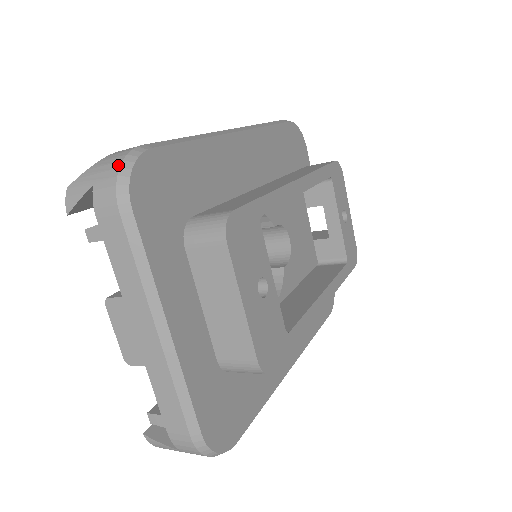
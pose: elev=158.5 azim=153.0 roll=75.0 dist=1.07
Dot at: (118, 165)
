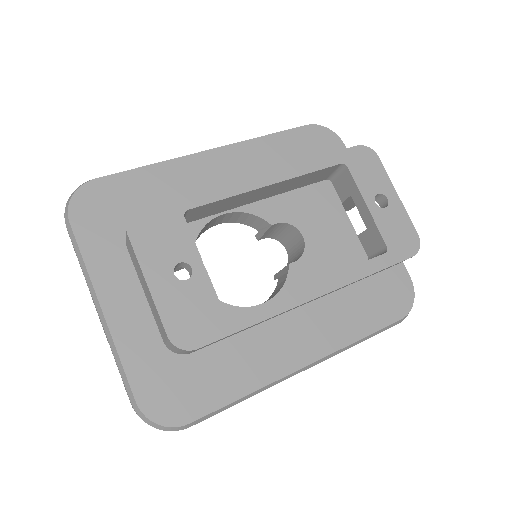
Dot at: occluded
